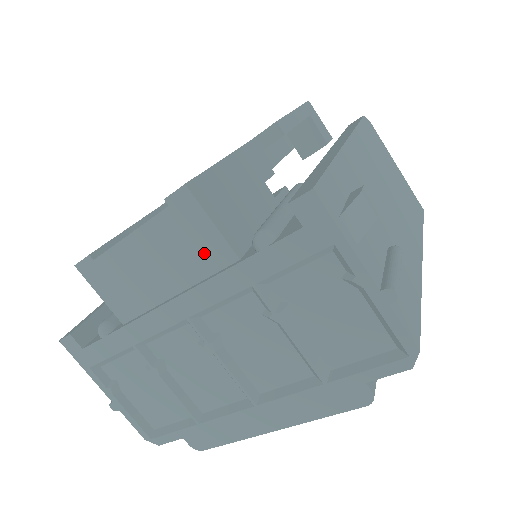
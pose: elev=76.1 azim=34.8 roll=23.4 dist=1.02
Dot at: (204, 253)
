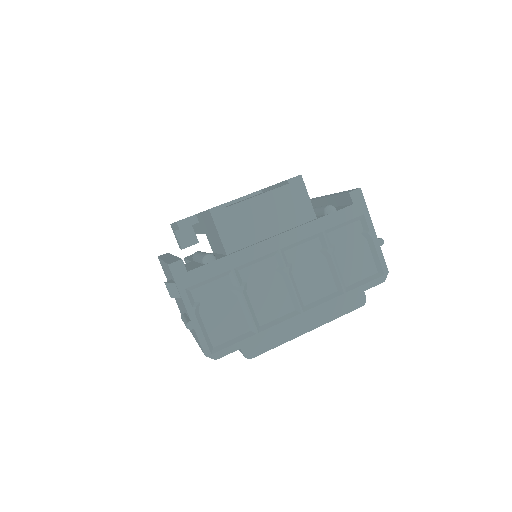
Dot at: (299, 212)
